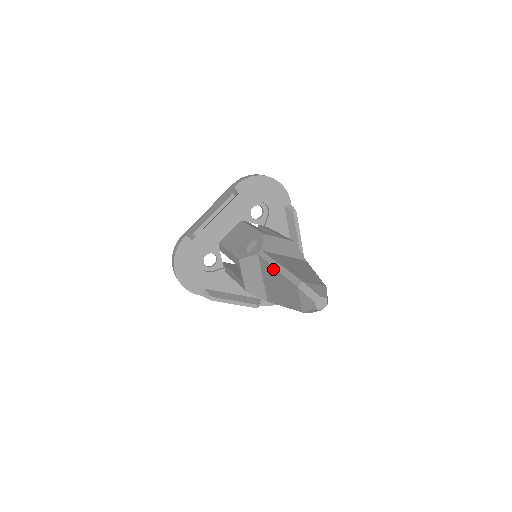
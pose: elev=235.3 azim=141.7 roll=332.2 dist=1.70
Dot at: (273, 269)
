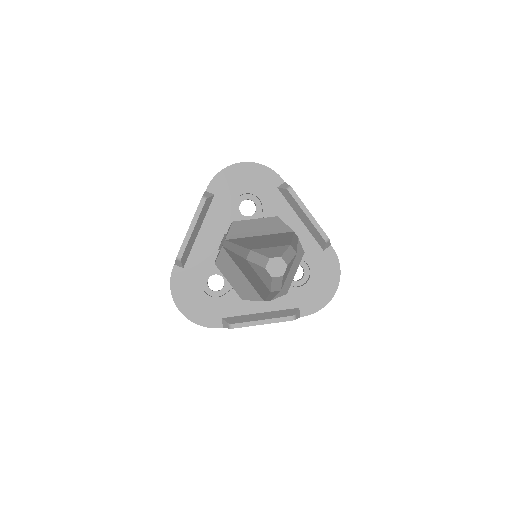
Dot at: (233, 254)
